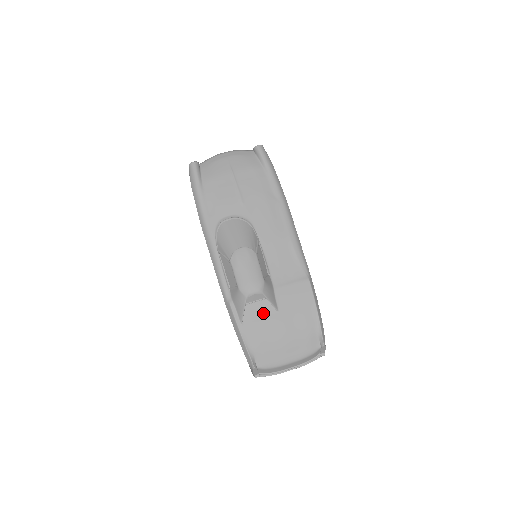
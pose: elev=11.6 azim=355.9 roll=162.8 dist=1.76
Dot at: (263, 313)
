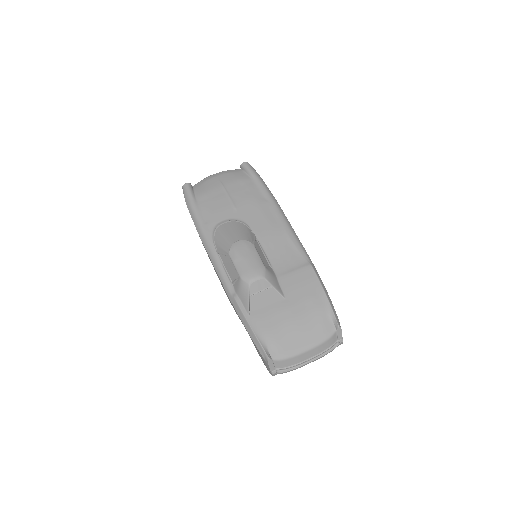
Dot at: (269, 302)
